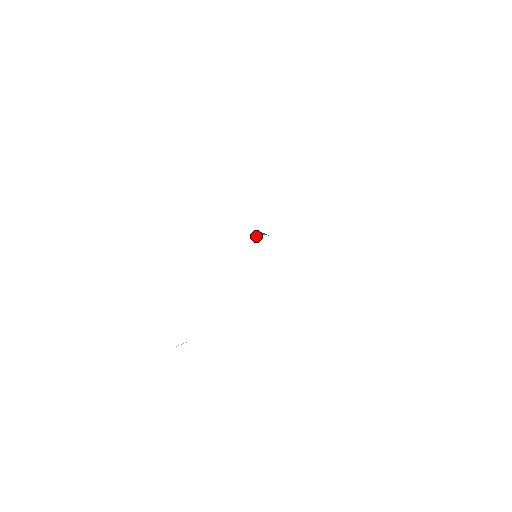
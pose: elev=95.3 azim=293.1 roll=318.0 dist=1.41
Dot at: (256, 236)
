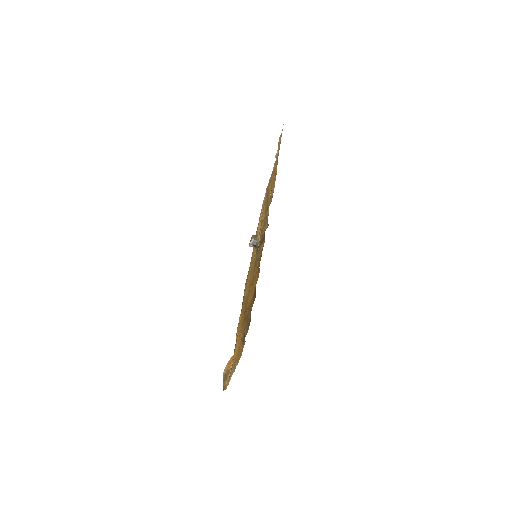
Dot at: (255, 241)
